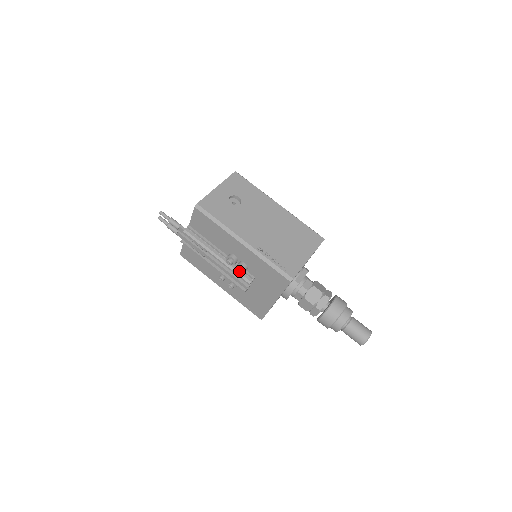
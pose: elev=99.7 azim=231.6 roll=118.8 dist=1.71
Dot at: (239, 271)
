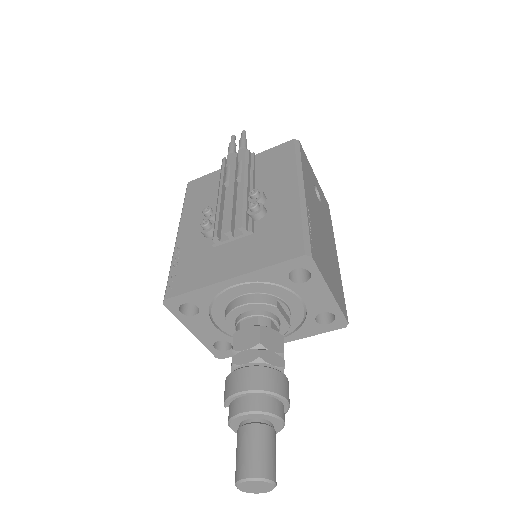
Dot at: (252, 207)
